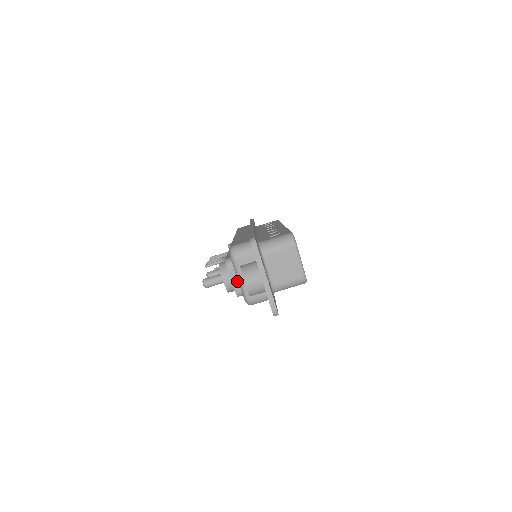
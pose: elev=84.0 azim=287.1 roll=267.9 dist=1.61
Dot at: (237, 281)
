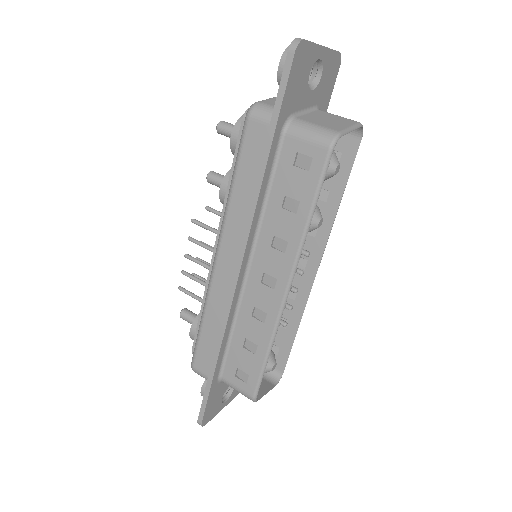
Dot at: occluded
